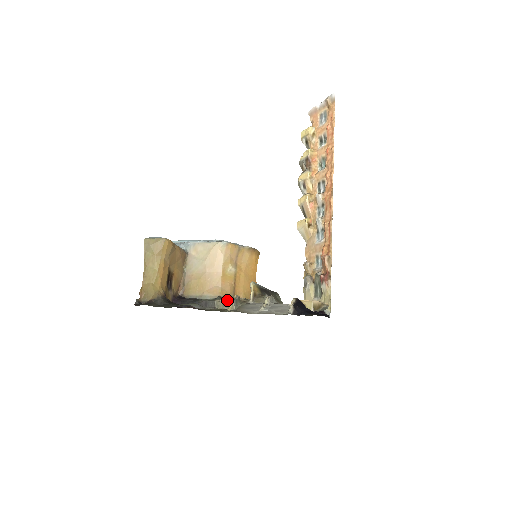
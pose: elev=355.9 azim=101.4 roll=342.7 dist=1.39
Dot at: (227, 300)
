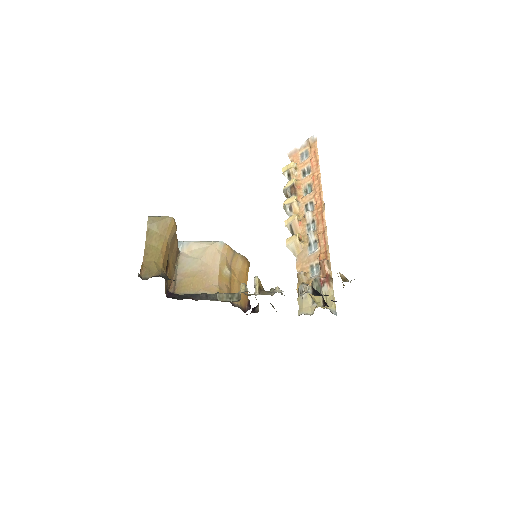
Dot at: (230, 293)
